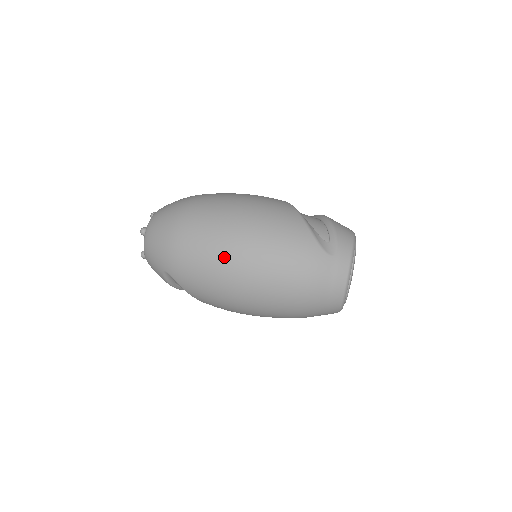
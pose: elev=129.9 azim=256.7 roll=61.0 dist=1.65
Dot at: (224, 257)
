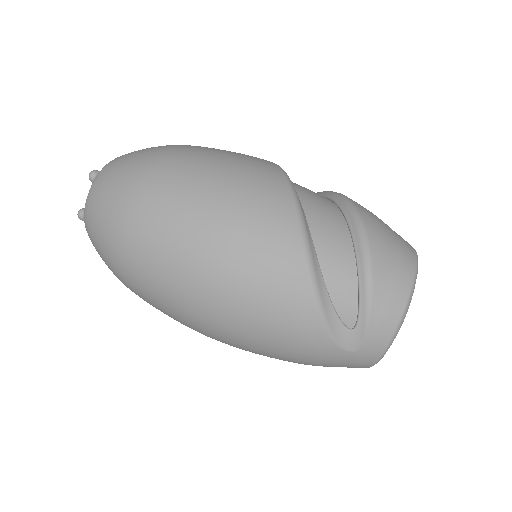
Dot at: (190, 324)
